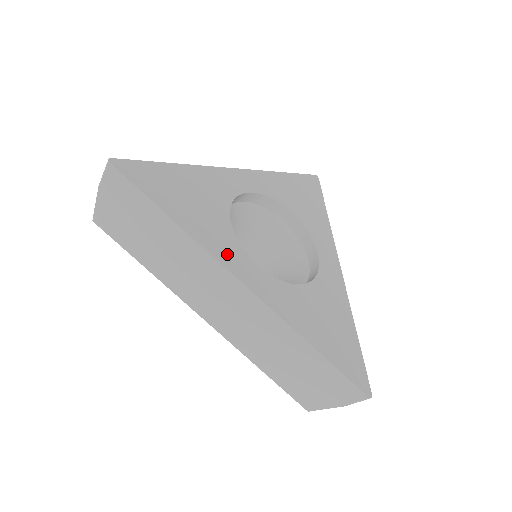
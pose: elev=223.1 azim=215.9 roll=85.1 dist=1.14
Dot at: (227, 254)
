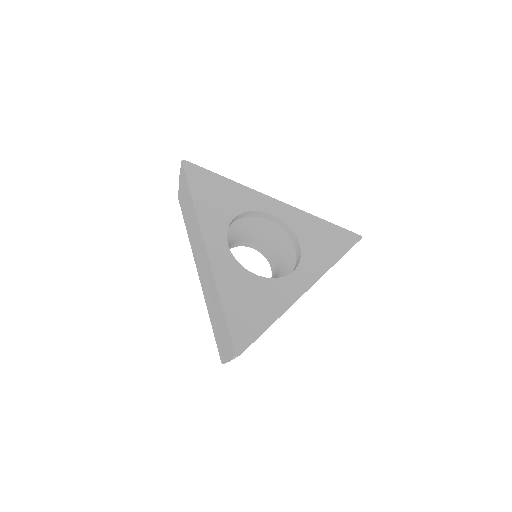
Dot at: (211, 229)
